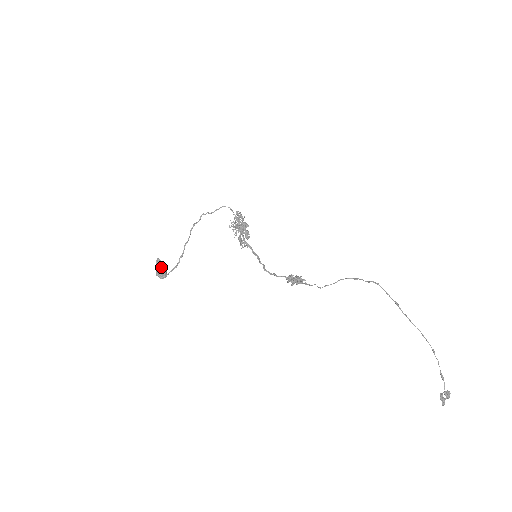
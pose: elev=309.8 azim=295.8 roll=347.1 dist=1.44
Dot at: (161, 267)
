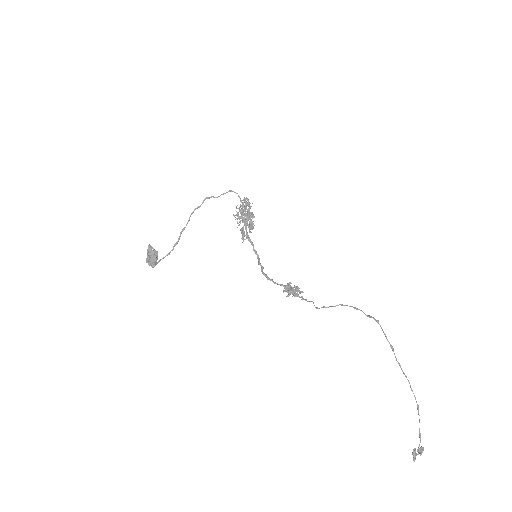
Dot at: (152, 255)
